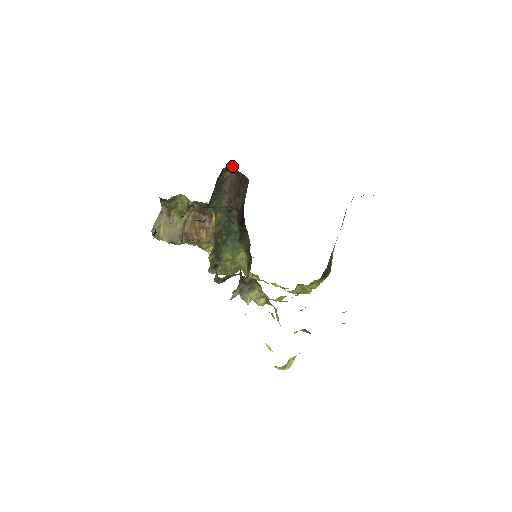
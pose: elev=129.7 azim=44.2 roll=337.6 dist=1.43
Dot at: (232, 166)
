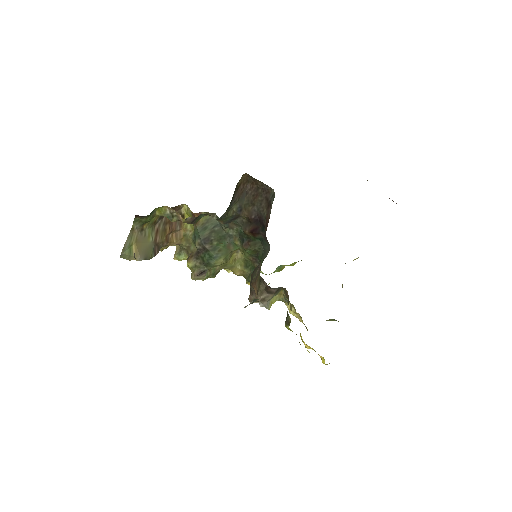
Dot at: (245, 174)
